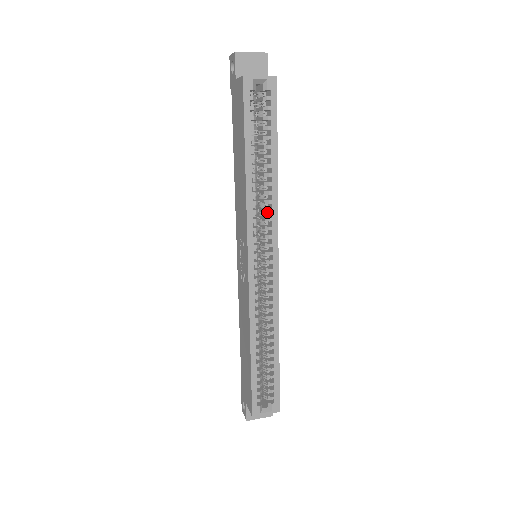
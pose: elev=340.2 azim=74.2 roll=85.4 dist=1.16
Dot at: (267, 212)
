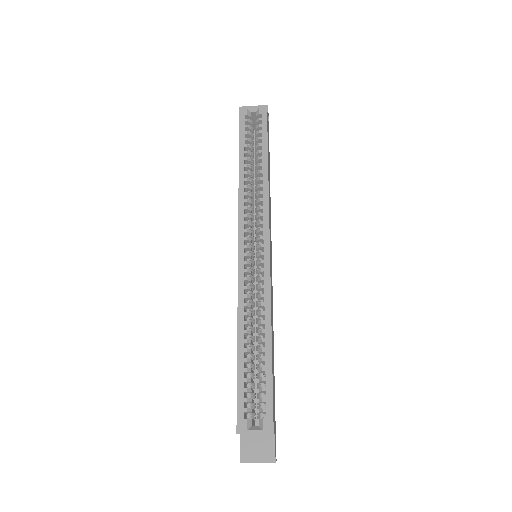
Dot at: (258, 202)
